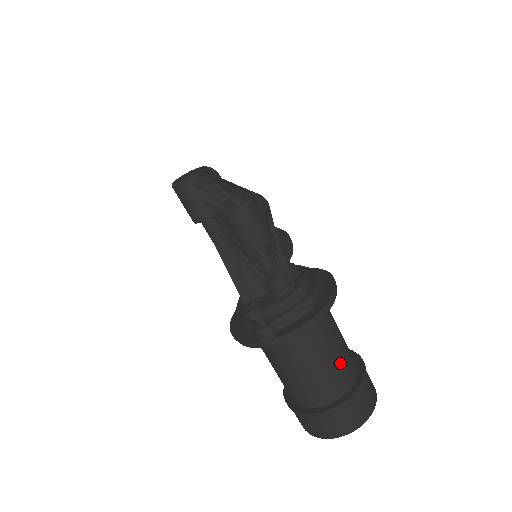
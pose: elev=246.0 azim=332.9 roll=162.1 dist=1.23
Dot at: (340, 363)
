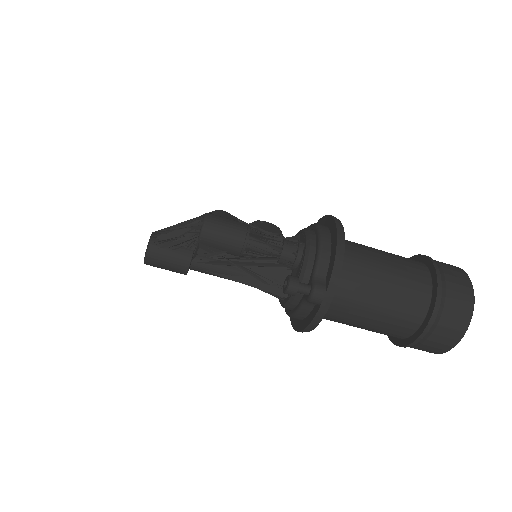
Dot at: (401, 266)
